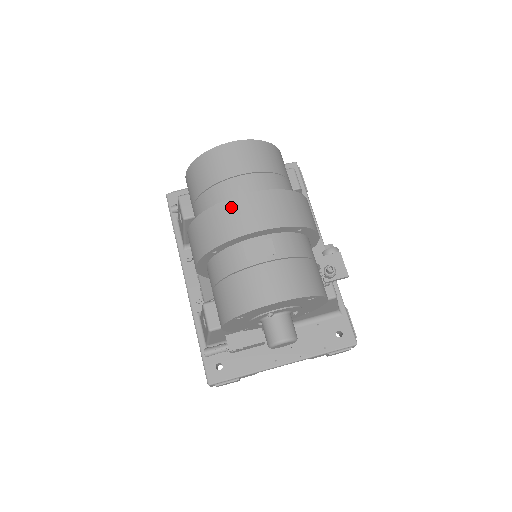
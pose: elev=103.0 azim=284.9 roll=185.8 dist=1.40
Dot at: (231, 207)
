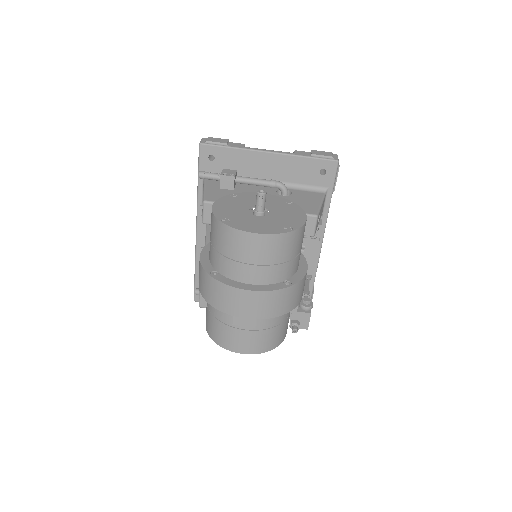
Dot at: (233, 294)
